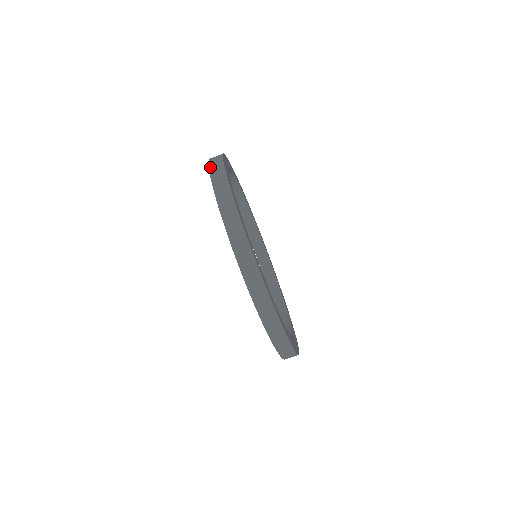
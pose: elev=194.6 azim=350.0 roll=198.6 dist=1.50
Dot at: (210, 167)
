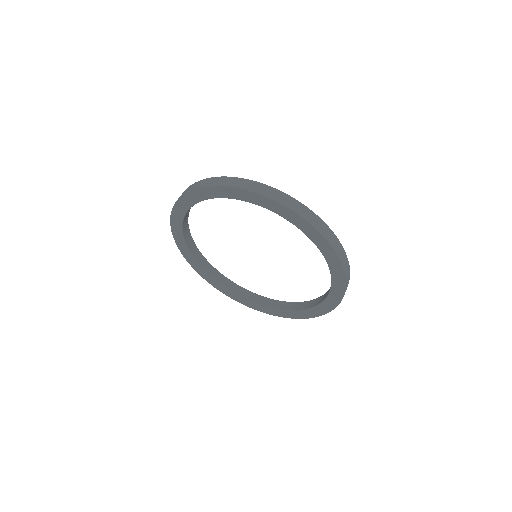
Dot at: (209, 185)
